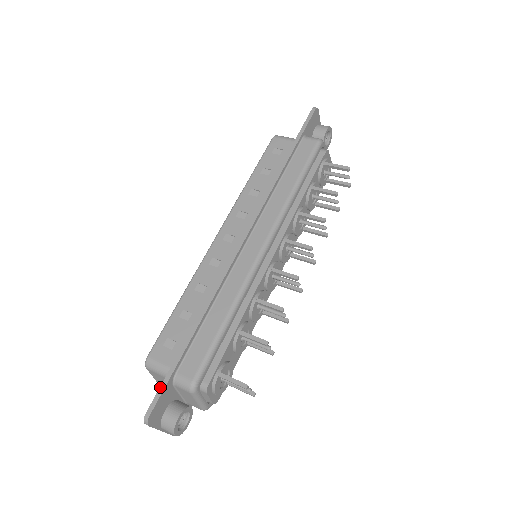
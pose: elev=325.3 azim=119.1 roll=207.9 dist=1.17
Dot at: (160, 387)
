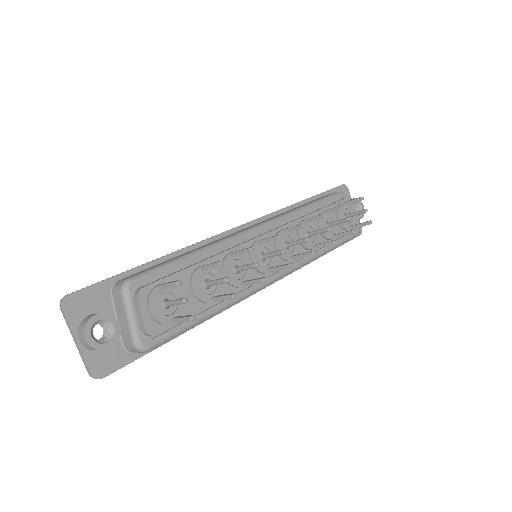
Dot at: (95, 283)
